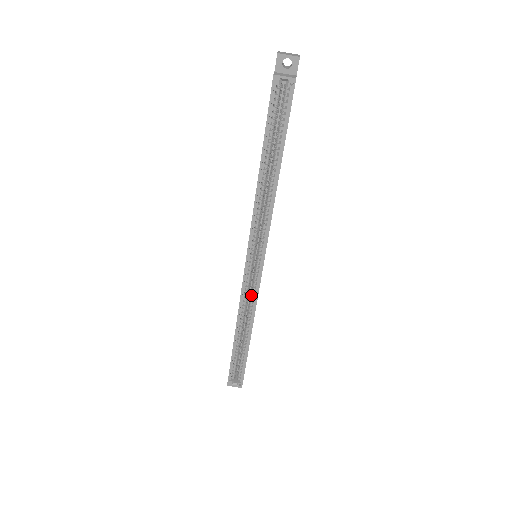
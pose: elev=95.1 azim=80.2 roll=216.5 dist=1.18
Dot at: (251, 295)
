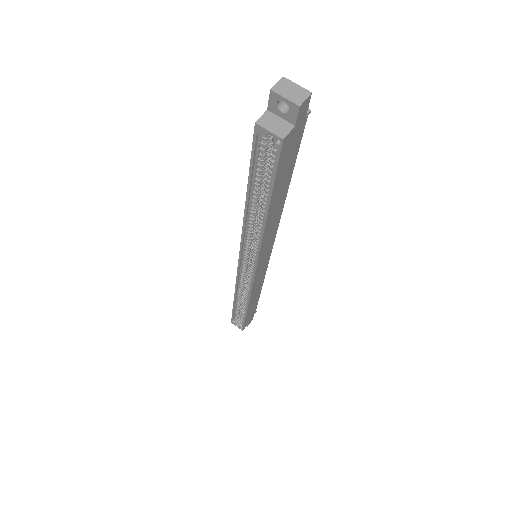
Dot at: (247, 284)
